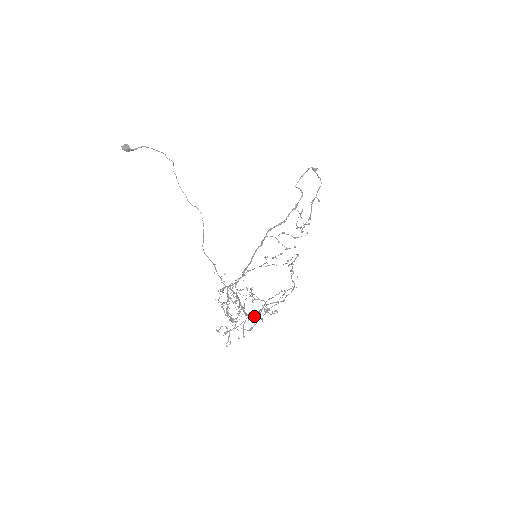
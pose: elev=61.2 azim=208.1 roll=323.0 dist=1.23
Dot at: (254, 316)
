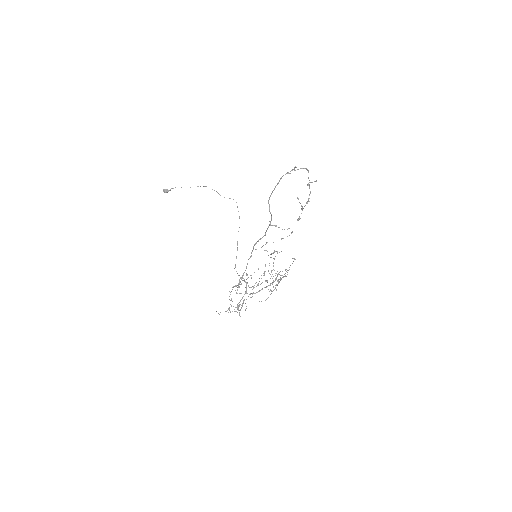
Dot at: (285, 269)
